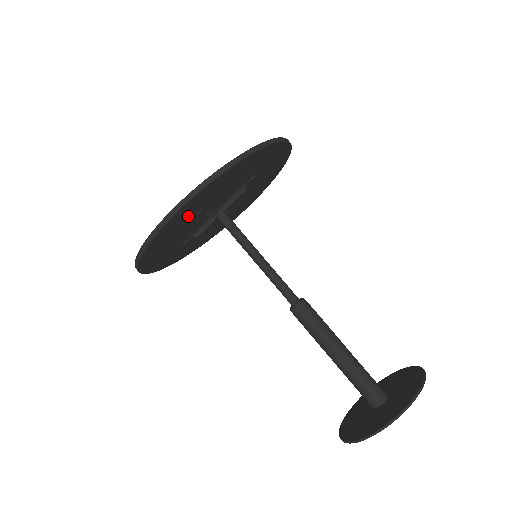
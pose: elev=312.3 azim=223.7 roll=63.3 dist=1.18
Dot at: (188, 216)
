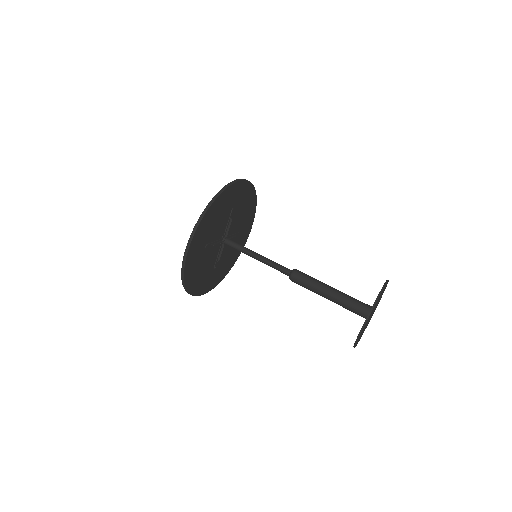
Dot at: (199, 251)
